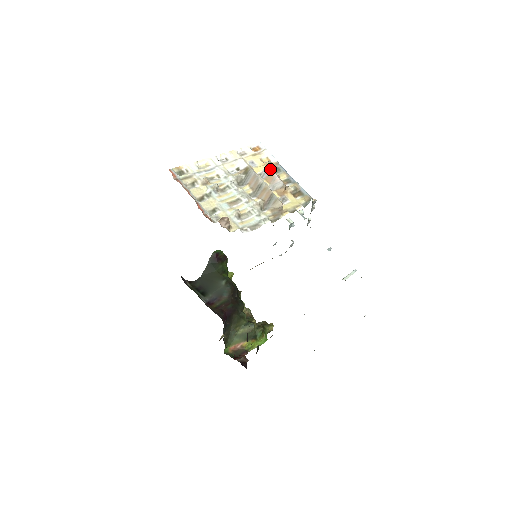
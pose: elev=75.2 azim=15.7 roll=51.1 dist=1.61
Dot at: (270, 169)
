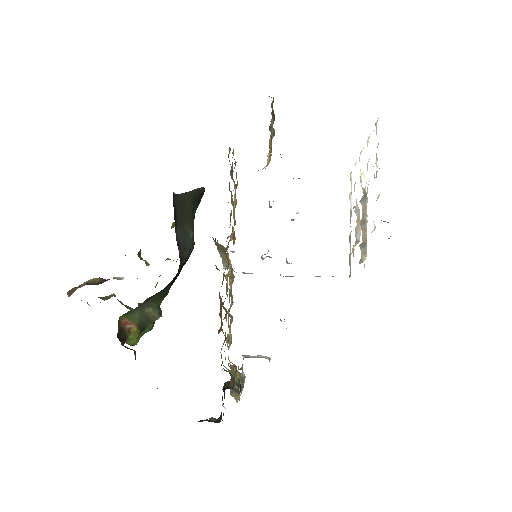
Dot at: occluded
